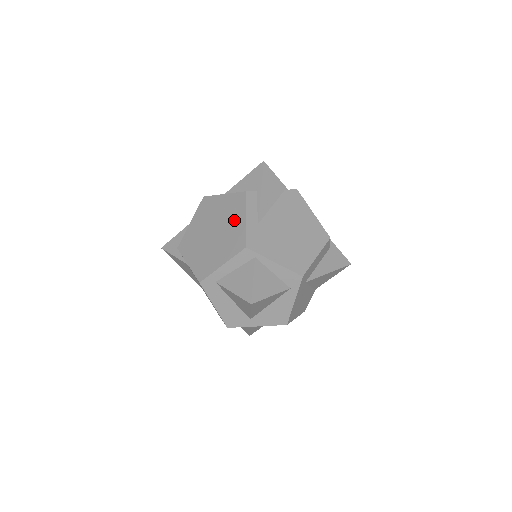
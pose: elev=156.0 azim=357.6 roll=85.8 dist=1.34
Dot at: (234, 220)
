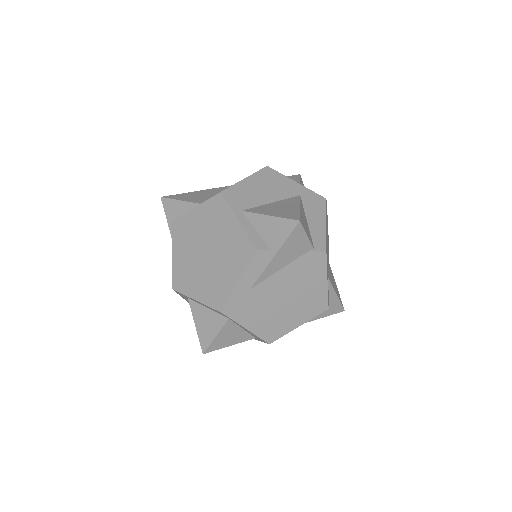
Dot at: (229, 268)
